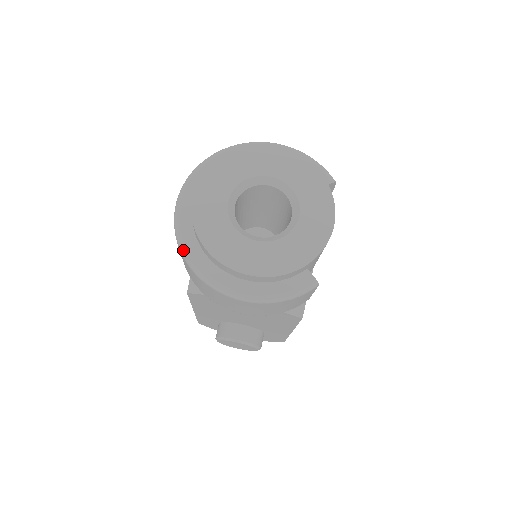
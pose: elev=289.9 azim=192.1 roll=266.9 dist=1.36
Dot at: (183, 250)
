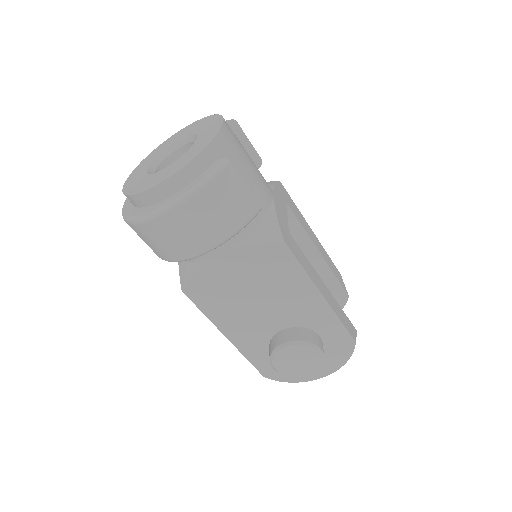
Dot at: (126, 218)
